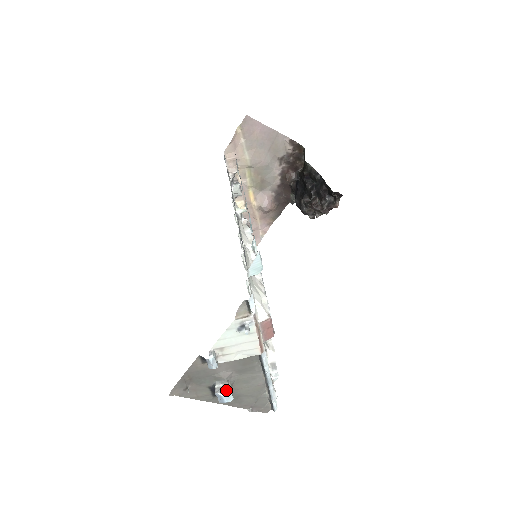
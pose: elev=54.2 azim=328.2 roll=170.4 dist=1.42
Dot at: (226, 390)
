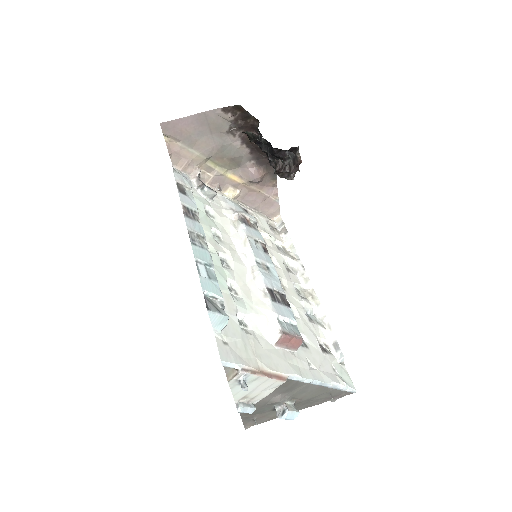
Dot at: (284, 413)
